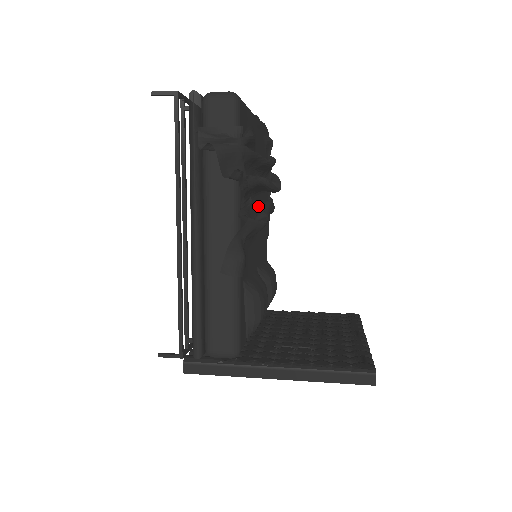
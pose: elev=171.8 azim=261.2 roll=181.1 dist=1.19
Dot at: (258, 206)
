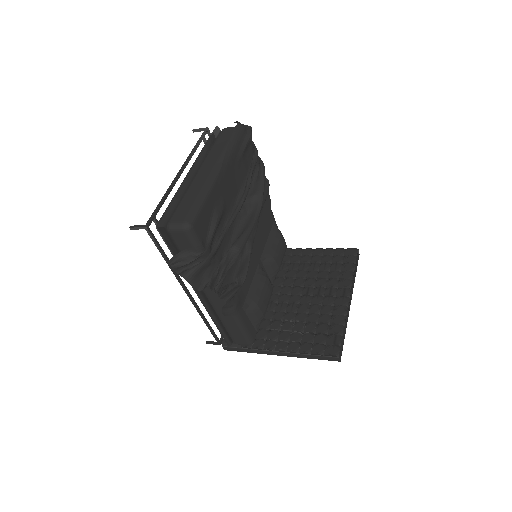
Dot at: occluded
